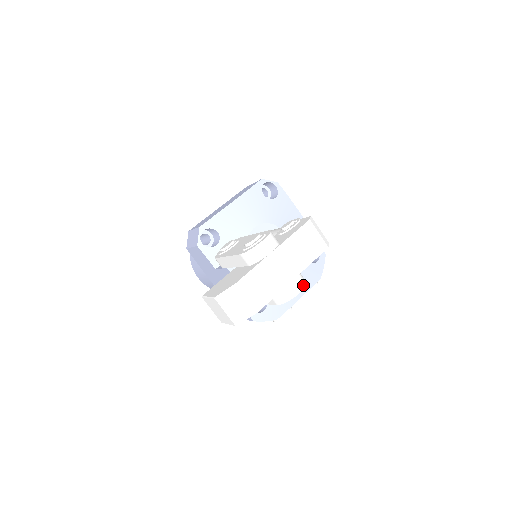
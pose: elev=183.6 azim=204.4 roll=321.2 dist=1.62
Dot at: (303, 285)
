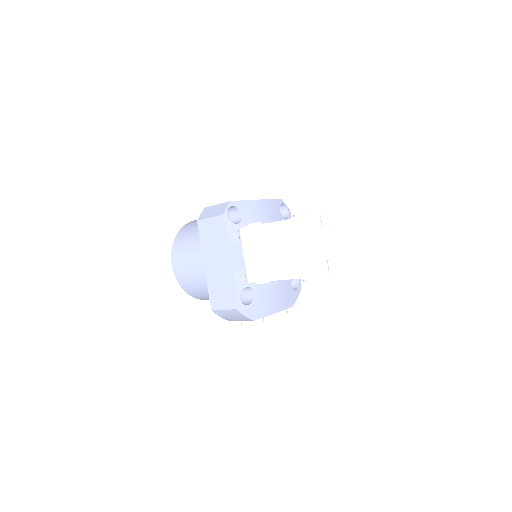
Dot at: occluded
